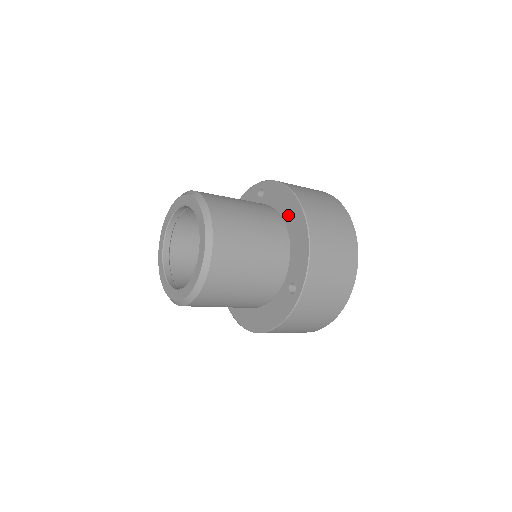
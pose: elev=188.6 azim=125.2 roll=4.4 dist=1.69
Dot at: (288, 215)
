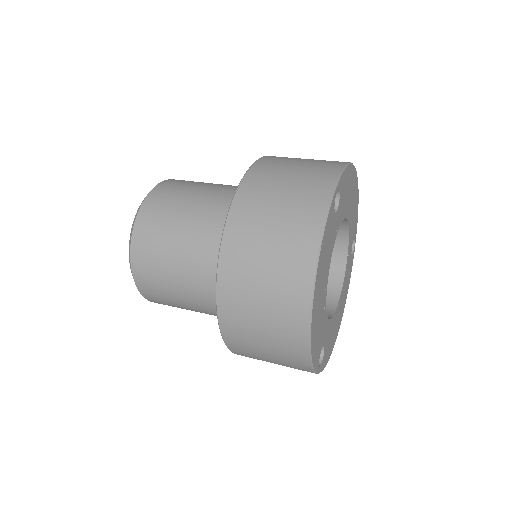
Dot at: occluded
